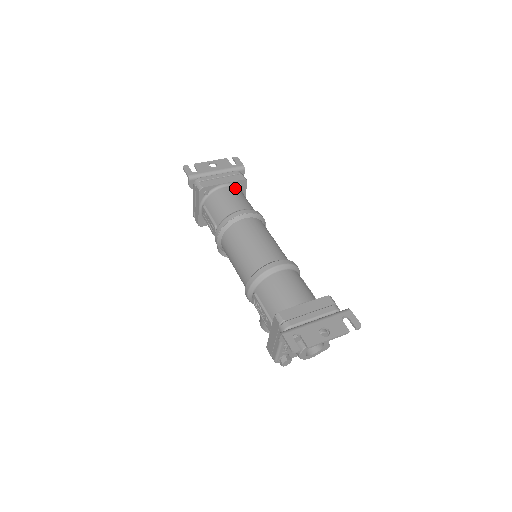
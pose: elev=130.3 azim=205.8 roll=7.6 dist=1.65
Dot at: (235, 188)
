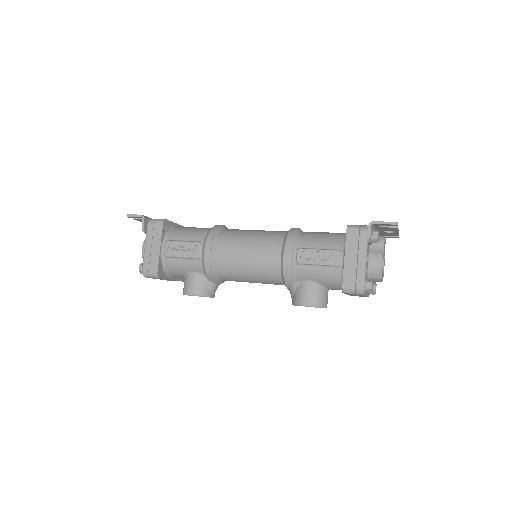
Dot at: occluded
